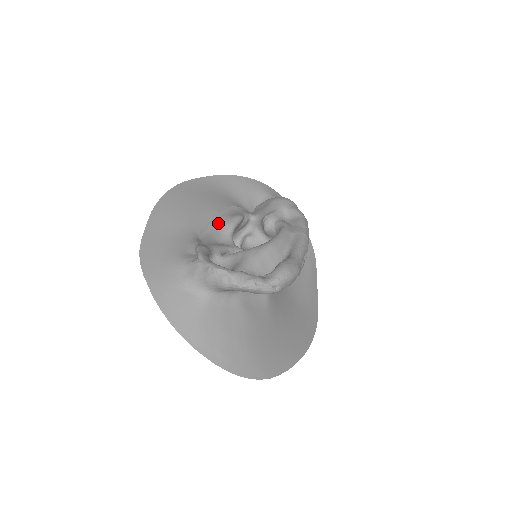
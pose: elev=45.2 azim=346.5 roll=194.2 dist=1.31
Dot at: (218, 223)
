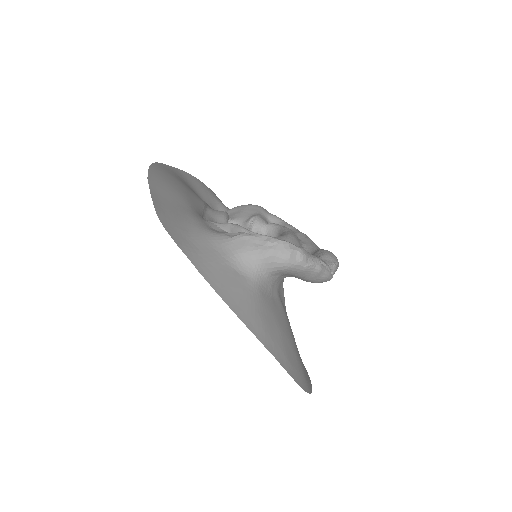
Dot at: (210, 214)
